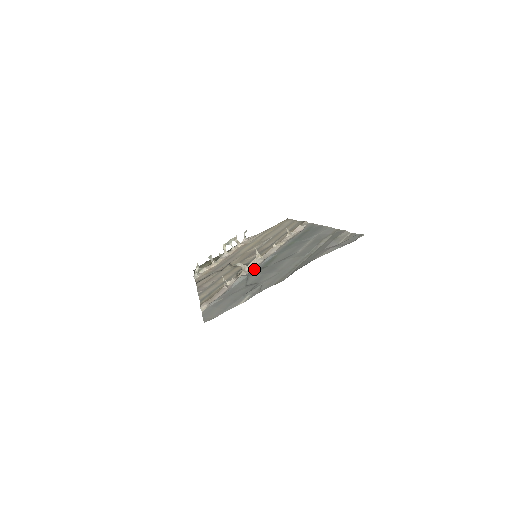
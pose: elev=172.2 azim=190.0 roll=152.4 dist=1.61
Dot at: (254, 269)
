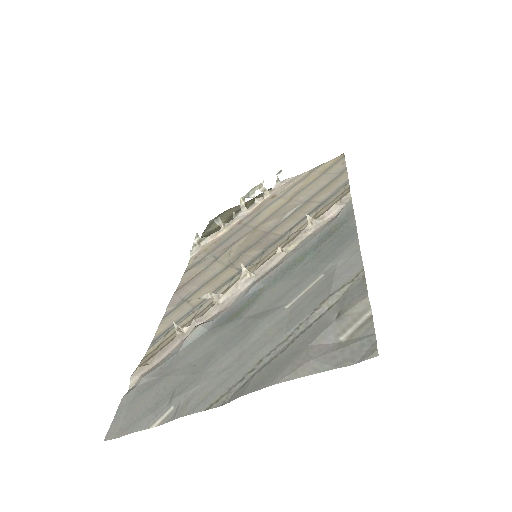
Dot at: (230, 305)
